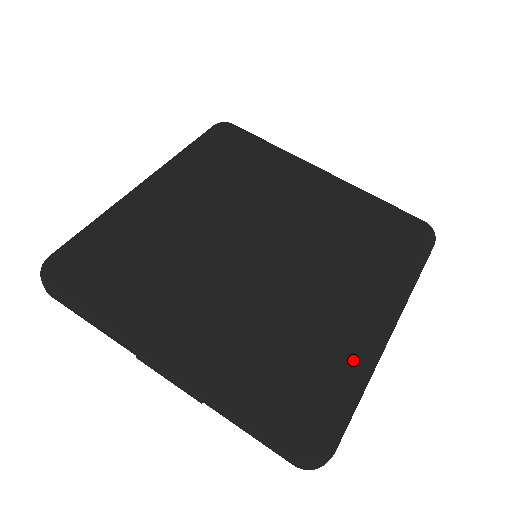
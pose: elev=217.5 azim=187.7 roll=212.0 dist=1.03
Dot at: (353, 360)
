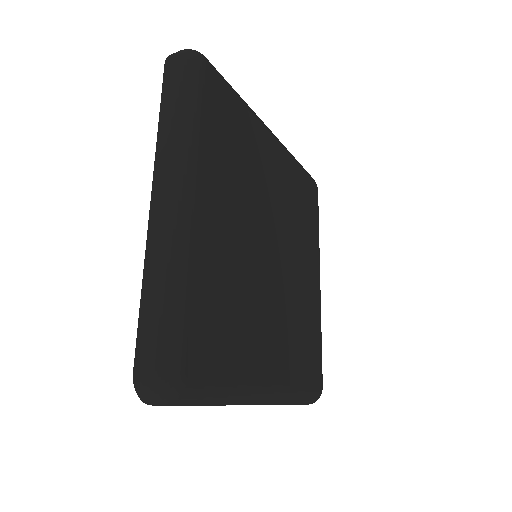
Dot at: (320, 327)
